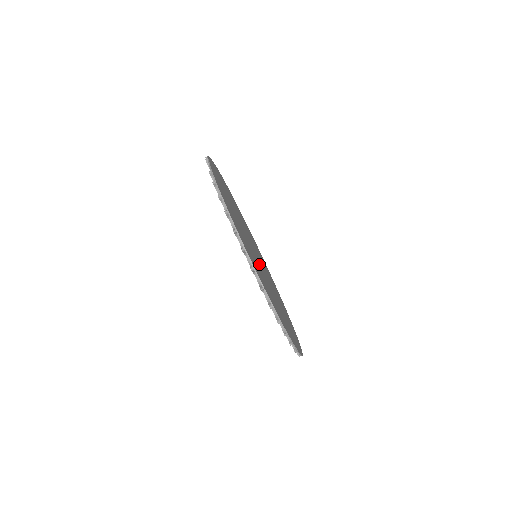
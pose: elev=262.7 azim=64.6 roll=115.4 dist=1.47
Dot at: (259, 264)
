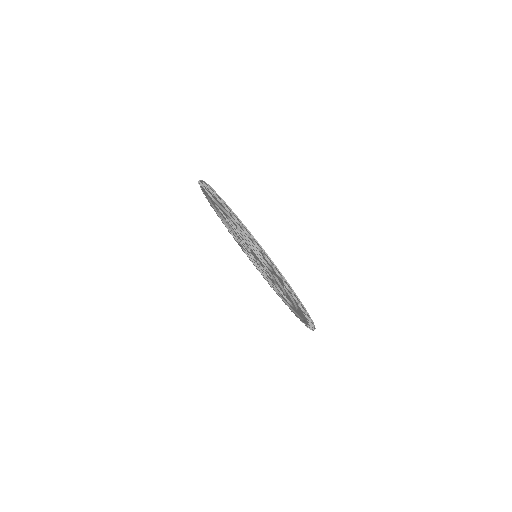
Dot at: occluded
